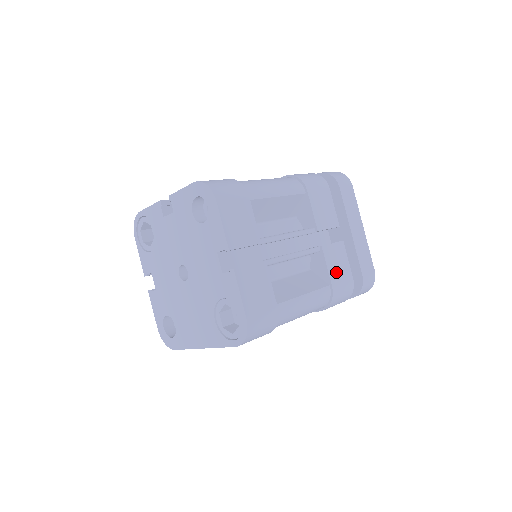
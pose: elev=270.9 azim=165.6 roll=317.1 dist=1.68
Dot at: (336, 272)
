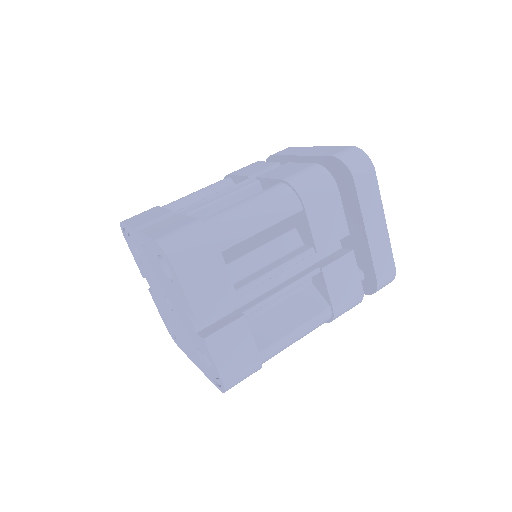
Dot at: (340, 290)
